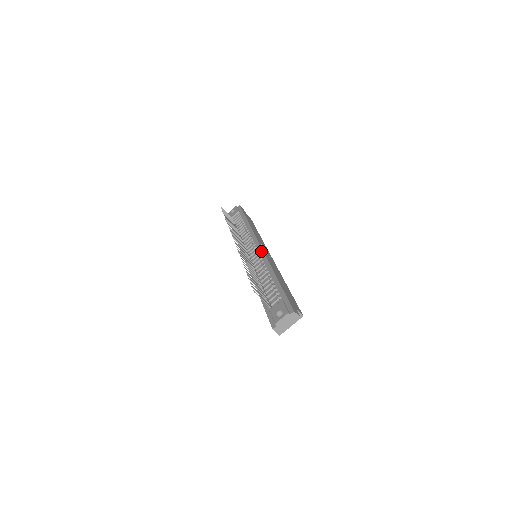
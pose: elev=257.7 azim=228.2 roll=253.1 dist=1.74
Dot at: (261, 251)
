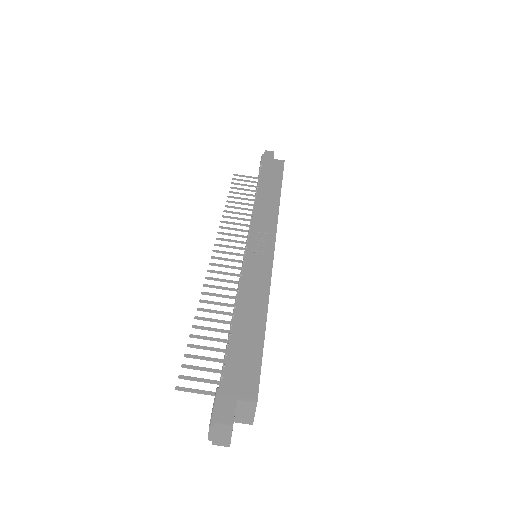
Dot at: occluded
